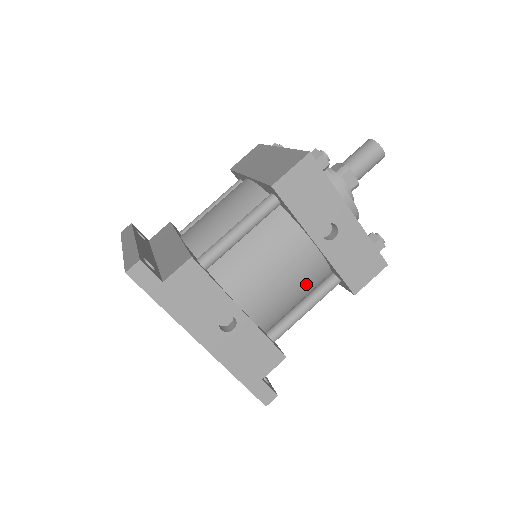
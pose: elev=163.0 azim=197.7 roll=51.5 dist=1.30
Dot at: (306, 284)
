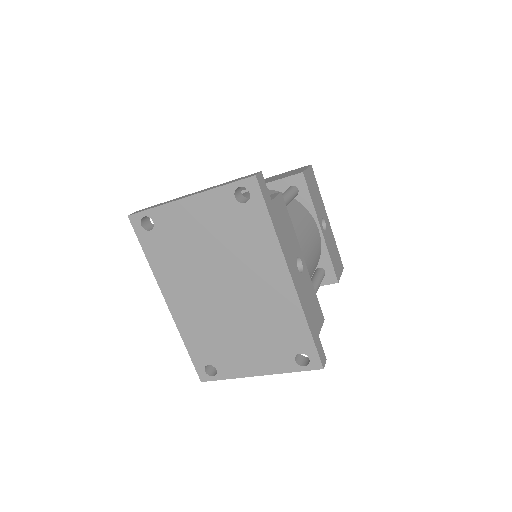
Dot at: (315, 264)
